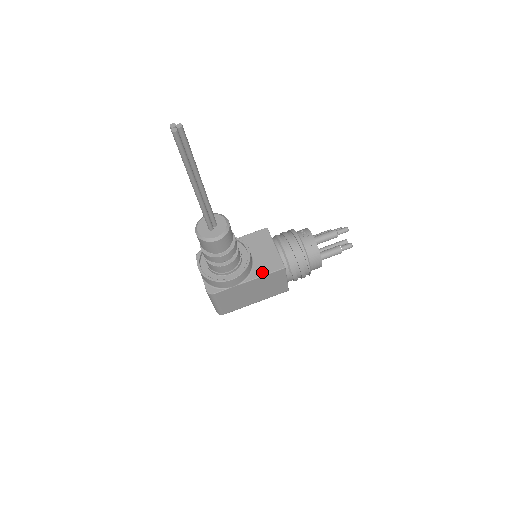
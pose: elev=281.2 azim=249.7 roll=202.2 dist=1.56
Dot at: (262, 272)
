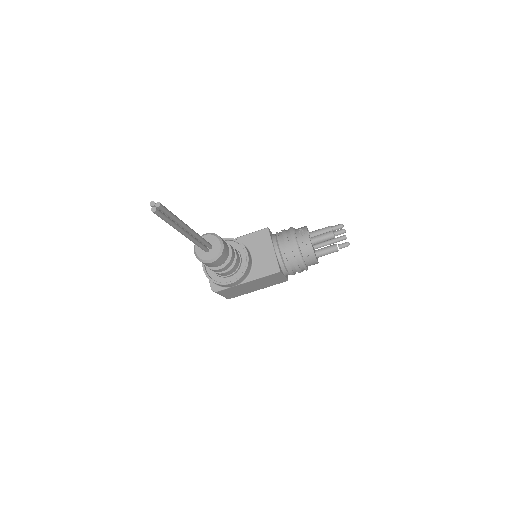
Dot at: (259, 274)
